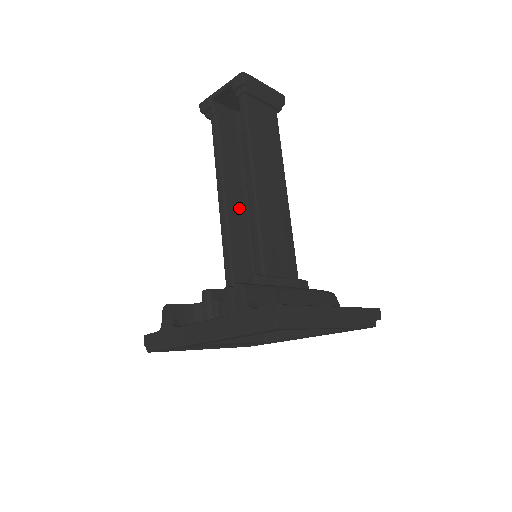
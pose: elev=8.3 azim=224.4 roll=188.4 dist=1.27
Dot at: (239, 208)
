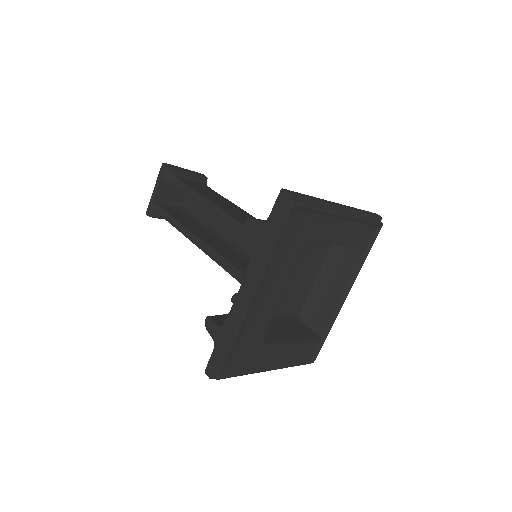
Dot at: (220, 246)
